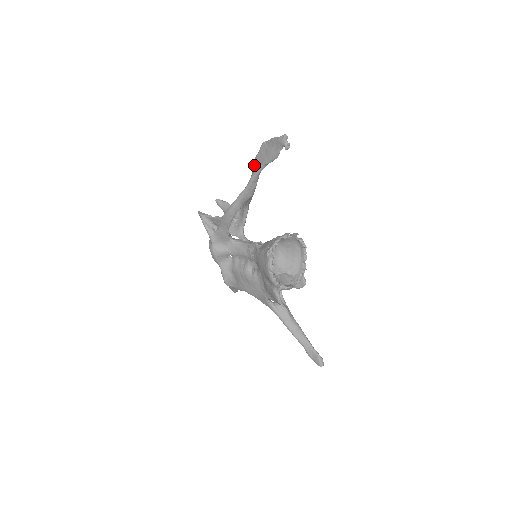
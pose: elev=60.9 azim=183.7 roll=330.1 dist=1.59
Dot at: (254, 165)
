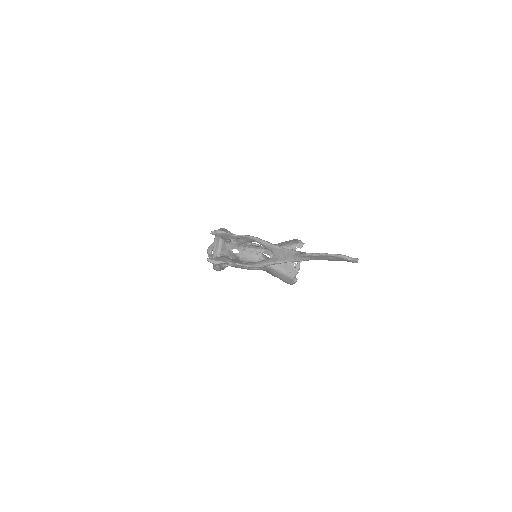
Dot at: (305, 257)
